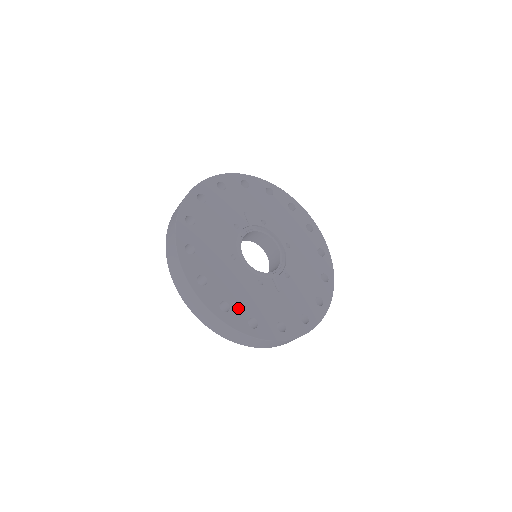
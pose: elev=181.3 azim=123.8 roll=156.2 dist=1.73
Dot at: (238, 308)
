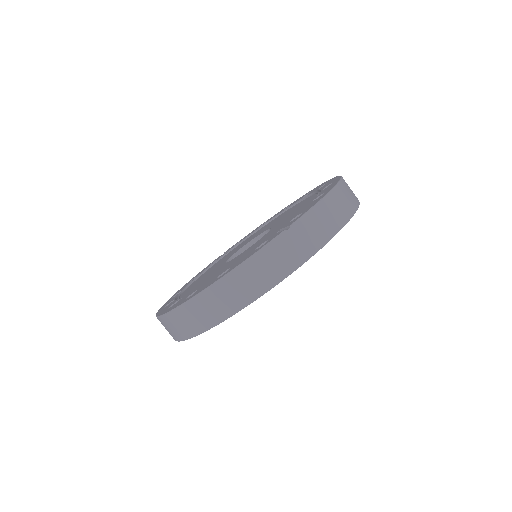
Dot at: occluded
